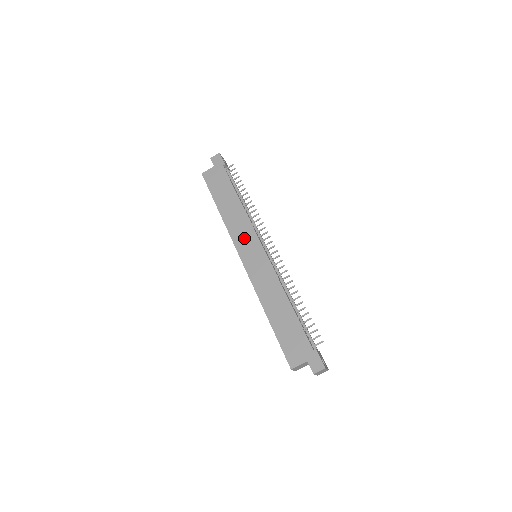
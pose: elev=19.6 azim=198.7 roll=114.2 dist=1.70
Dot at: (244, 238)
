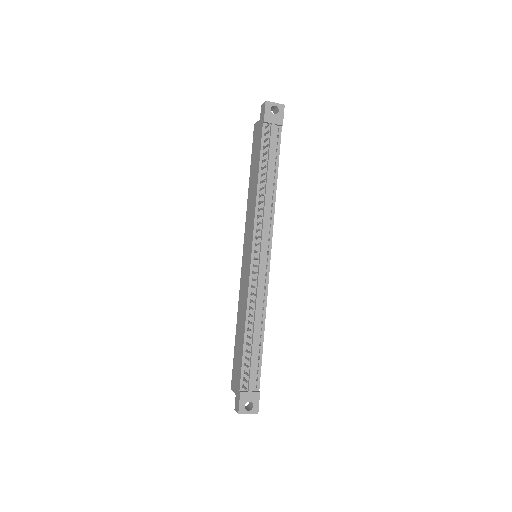
Dot at: (248, 232)
